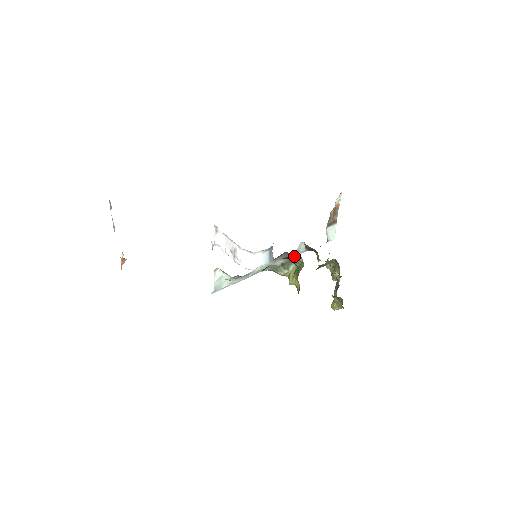
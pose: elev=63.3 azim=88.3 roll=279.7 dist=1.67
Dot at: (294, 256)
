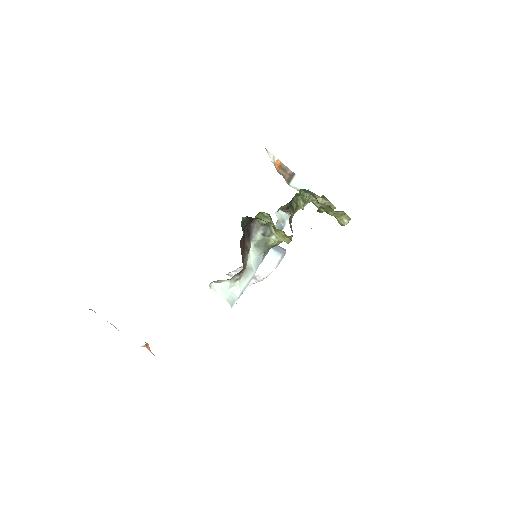
Dot at: occluded
